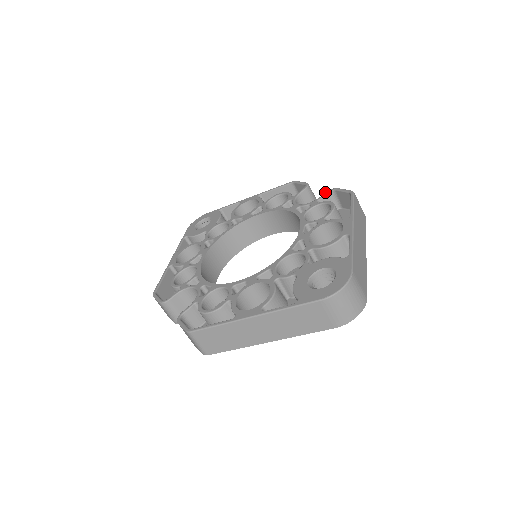
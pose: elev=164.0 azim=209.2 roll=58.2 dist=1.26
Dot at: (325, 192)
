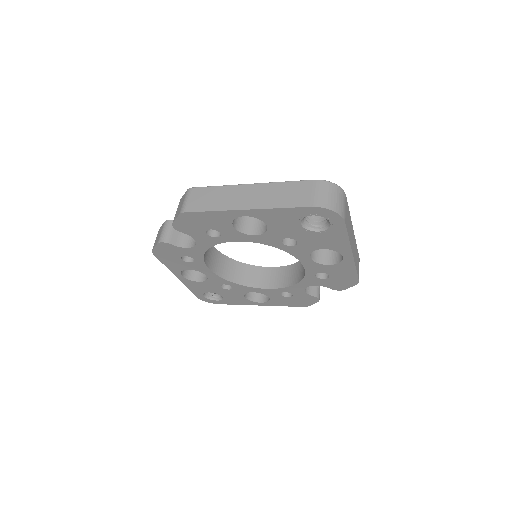
Dot at: occluded
